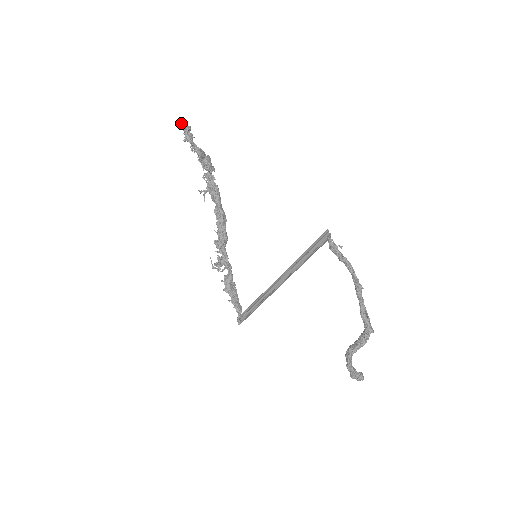
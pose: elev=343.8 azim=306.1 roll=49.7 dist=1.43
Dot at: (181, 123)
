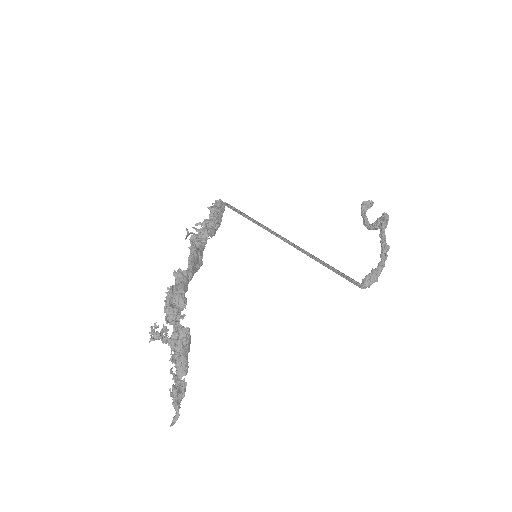
Dot at: (175, 420)
